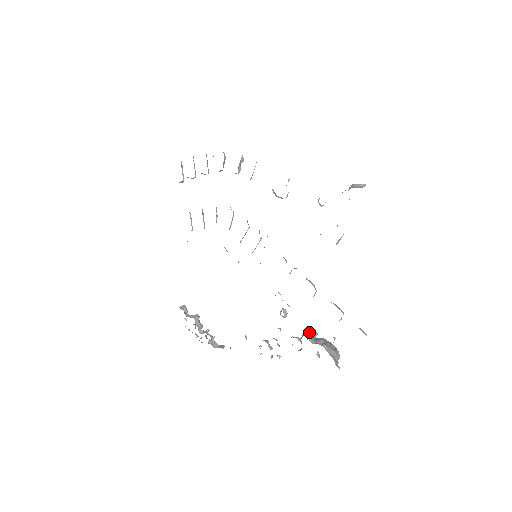
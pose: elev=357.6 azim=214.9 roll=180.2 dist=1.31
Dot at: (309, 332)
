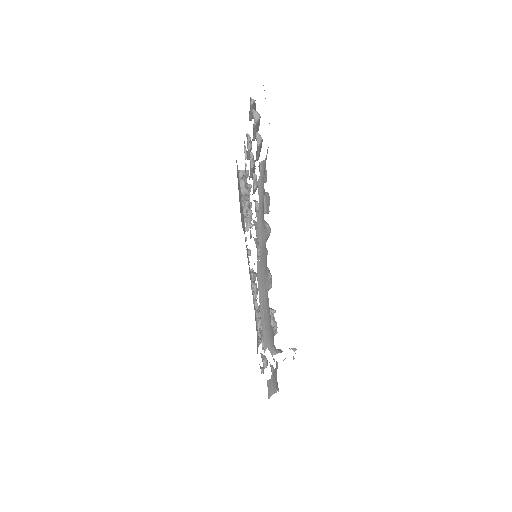
Dot at: occluded
